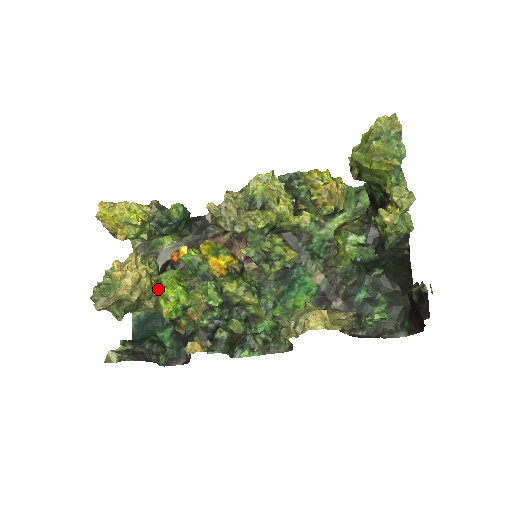
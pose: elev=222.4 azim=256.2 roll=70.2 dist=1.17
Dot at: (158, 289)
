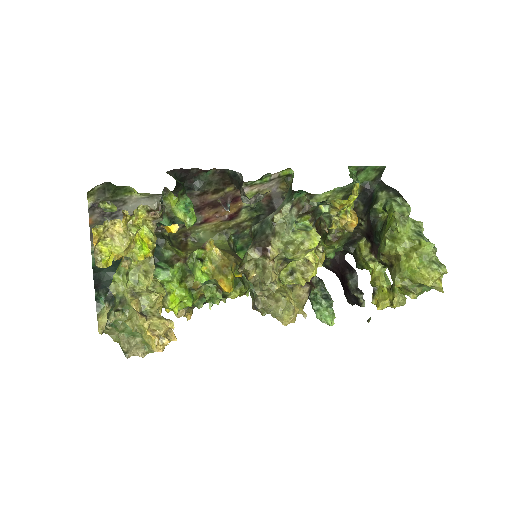
Dot at: occluded
